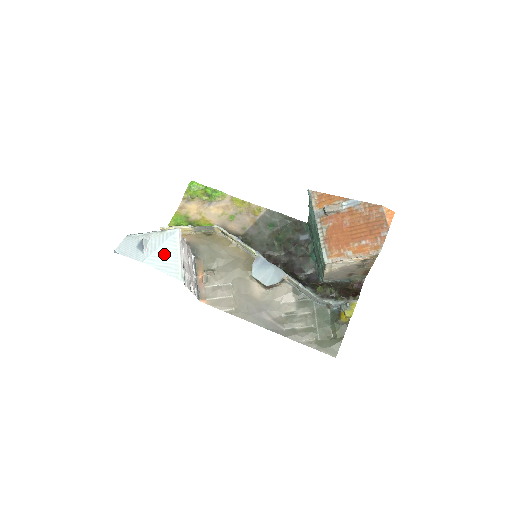
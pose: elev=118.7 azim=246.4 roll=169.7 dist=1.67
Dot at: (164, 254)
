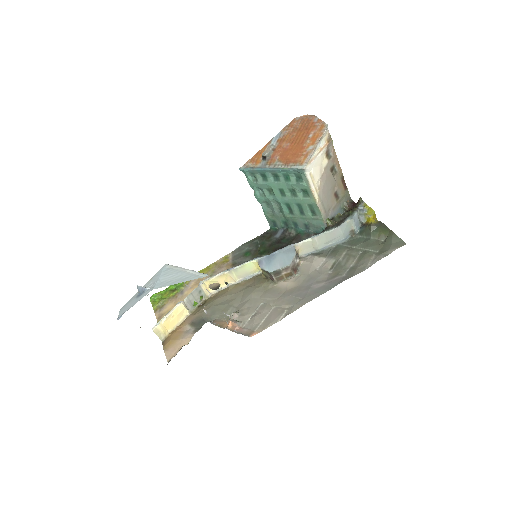
Dot at: (169, 277)
